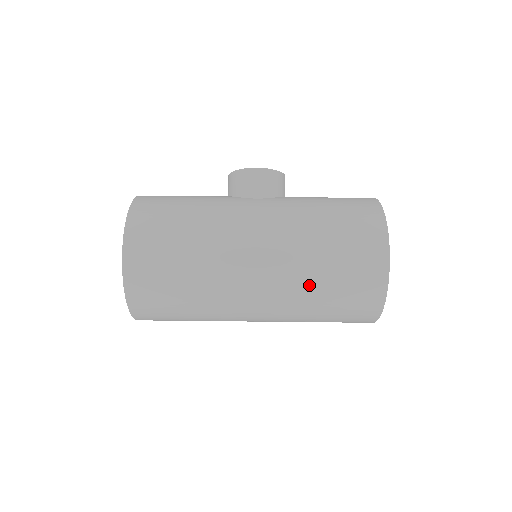
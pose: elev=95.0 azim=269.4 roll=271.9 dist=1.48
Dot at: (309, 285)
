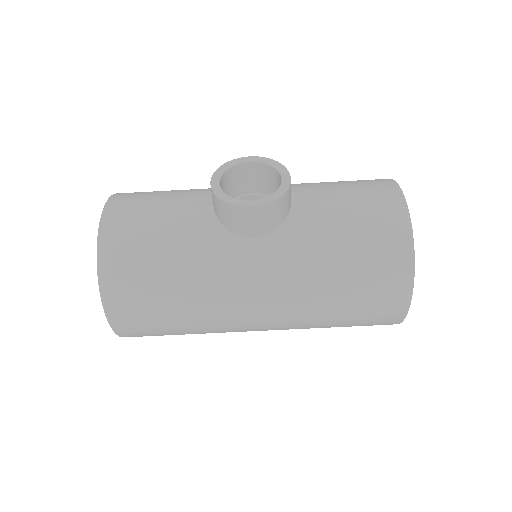
Dot at: occluded
